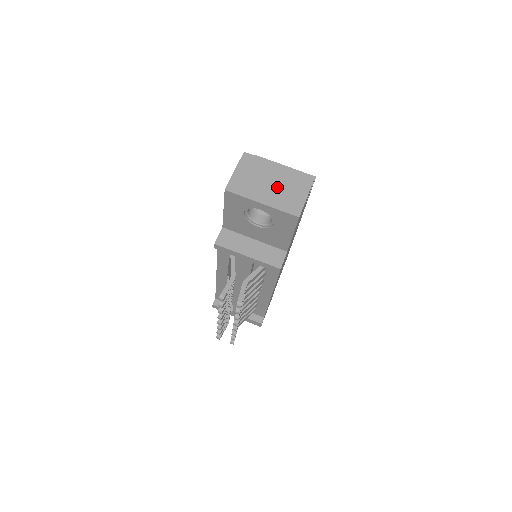
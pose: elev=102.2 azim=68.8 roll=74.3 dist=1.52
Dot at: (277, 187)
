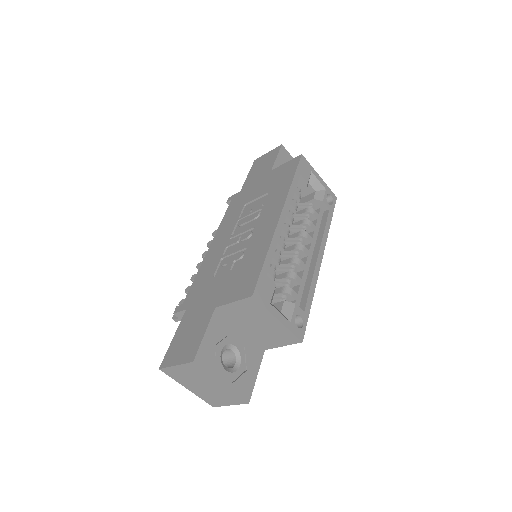
Dot at: (208, 390)
